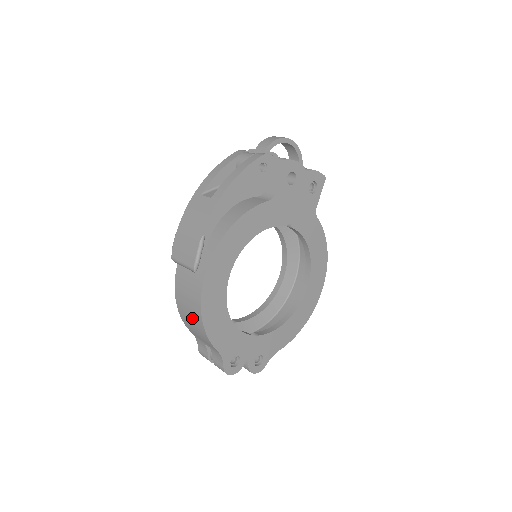
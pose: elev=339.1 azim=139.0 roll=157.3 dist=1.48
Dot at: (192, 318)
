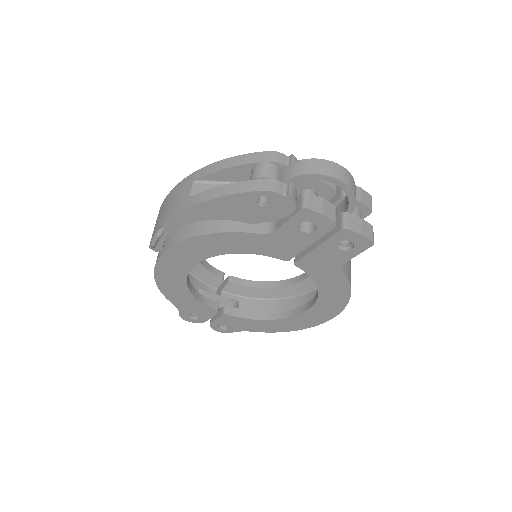
Dot at: occluded
